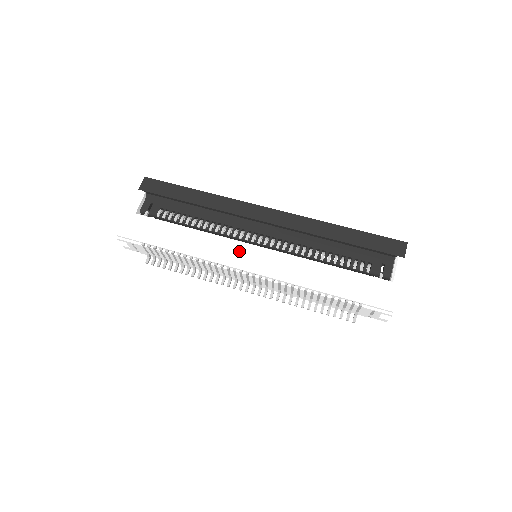
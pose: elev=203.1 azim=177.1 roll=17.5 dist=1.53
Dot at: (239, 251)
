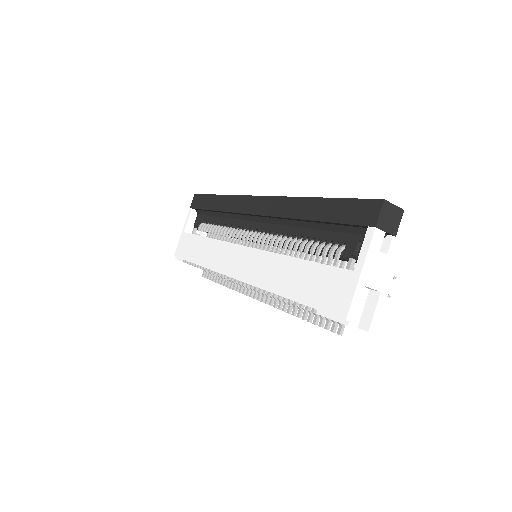
Dot at: (230, 255)
